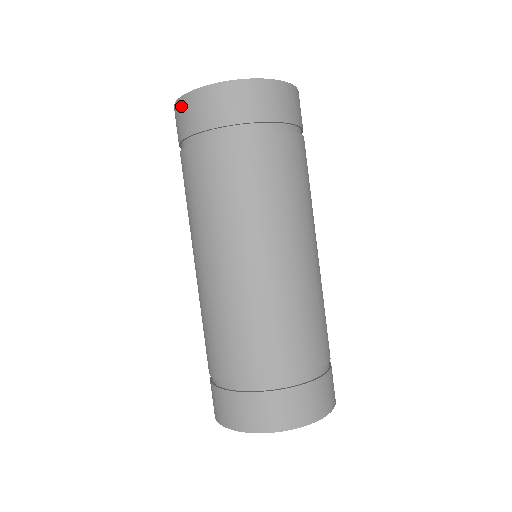
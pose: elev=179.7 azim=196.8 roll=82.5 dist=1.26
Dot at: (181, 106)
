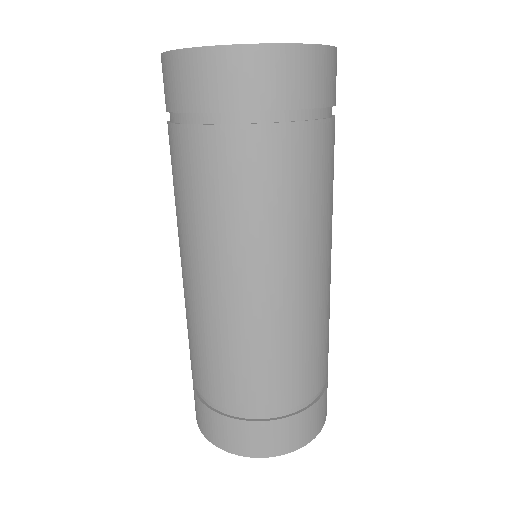
Dot at: (227, 60)
